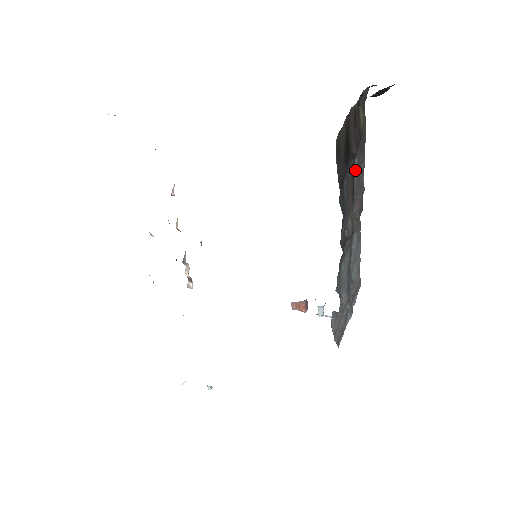
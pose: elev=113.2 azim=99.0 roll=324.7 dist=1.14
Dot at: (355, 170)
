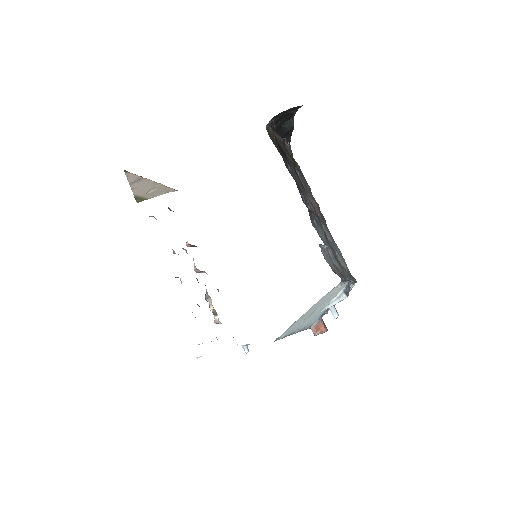
Dot at: occluded
